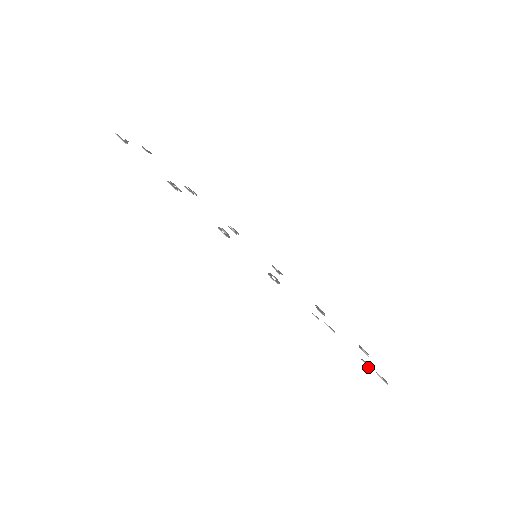
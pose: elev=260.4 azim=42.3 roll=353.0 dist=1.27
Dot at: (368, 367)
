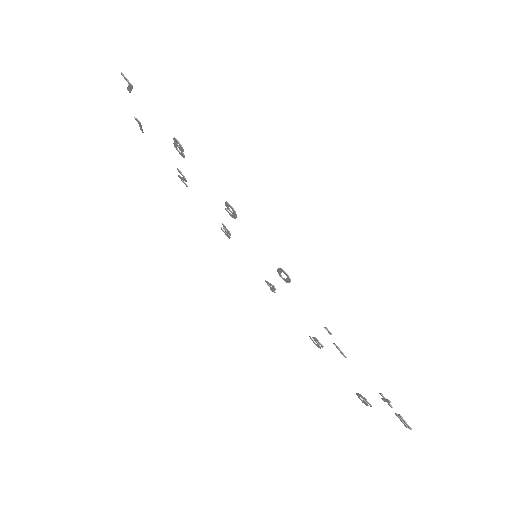
Dot at: (390, 402)
